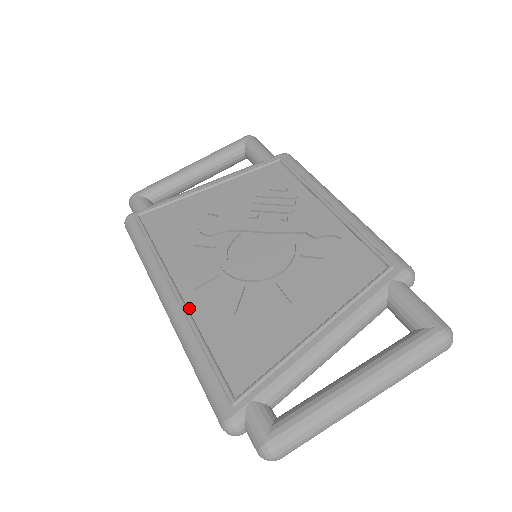
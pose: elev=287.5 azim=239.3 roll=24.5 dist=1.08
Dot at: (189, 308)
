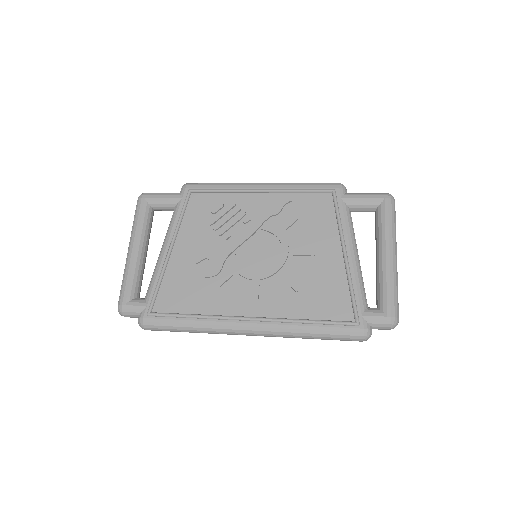
Dot at: (270, 317)
